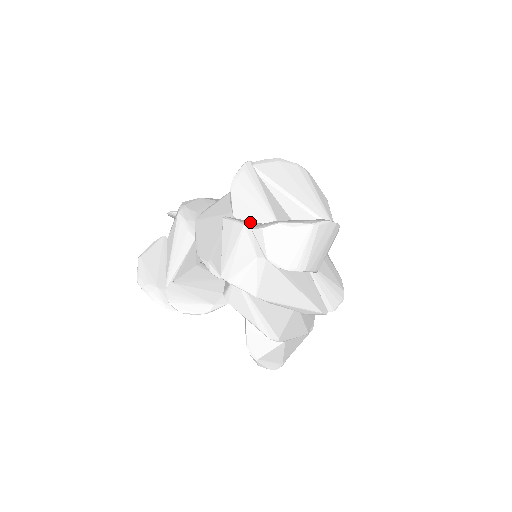
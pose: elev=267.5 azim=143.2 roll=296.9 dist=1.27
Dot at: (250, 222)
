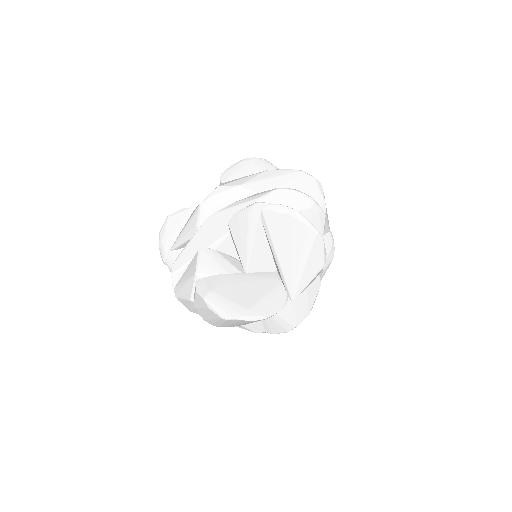
Dot at: (208, 269)
